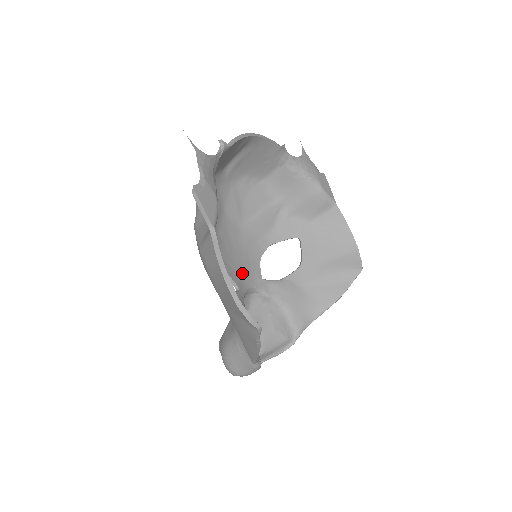
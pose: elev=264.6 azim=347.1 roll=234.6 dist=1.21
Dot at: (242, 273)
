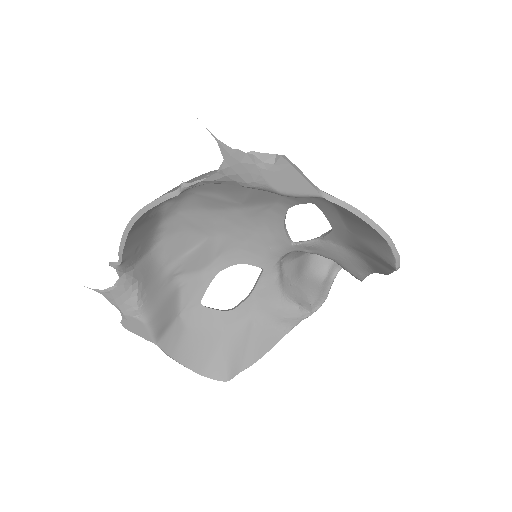
Dot at: (265, 249)
